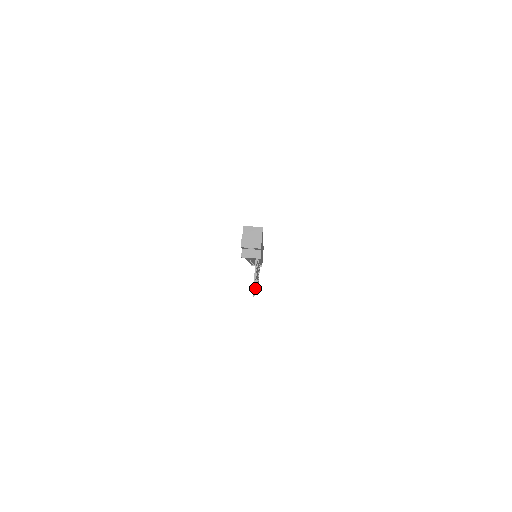
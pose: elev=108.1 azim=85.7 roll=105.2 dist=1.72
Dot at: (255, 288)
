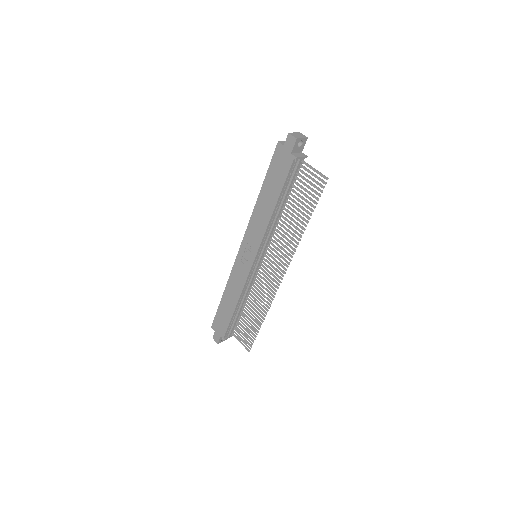
Dot at: (309, 207)
